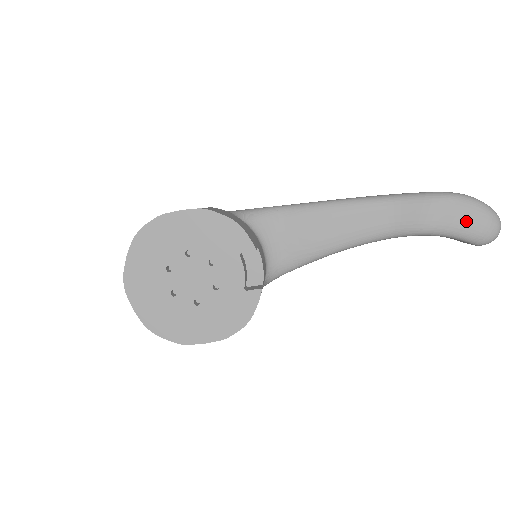
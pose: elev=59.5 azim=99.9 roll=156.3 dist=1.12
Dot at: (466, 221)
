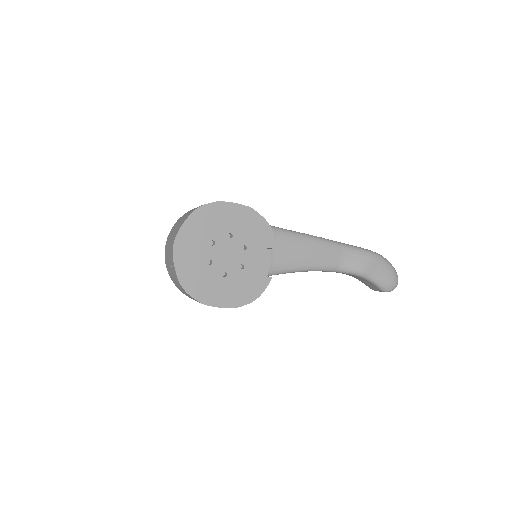
Dot at: (383, 273)
